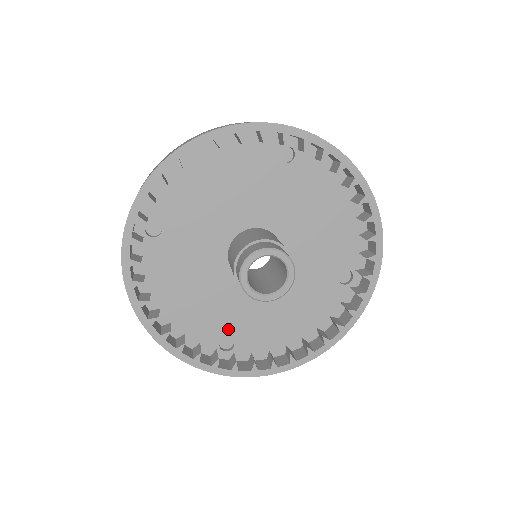
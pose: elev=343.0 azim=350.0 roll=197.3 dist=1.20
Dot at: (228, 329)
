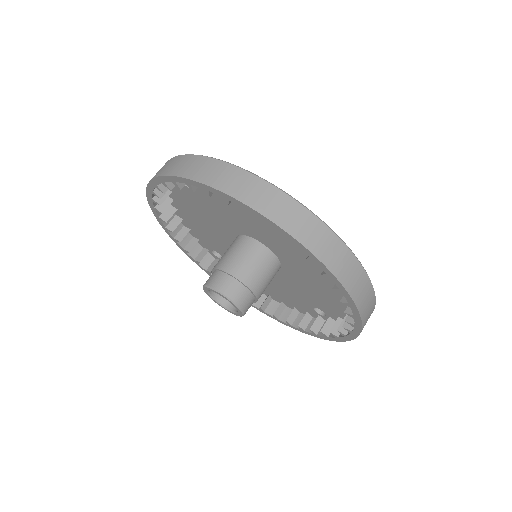
Dot at: (221, 252)
